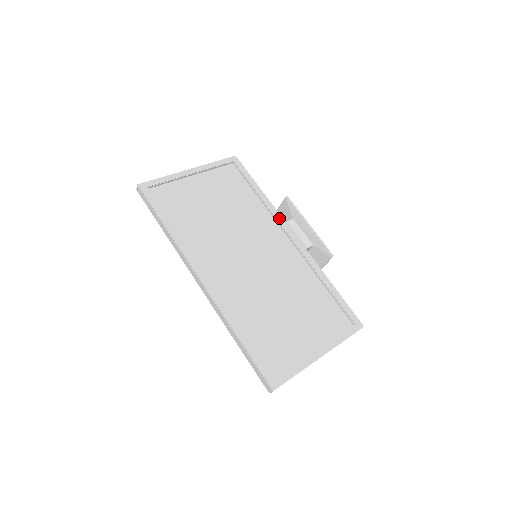
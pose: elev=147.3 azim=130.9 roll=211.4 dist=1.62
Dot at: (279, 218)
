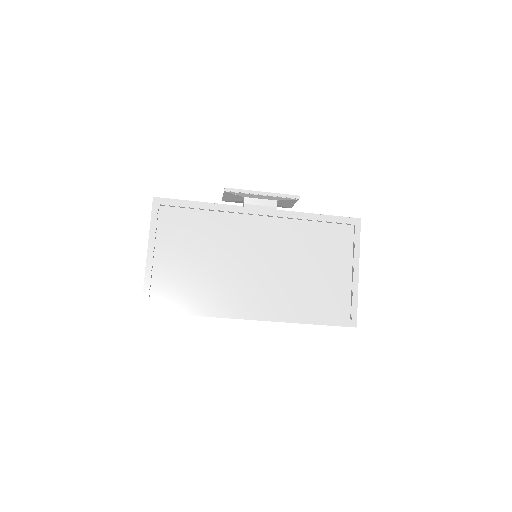
Dot at: (237, 209)
